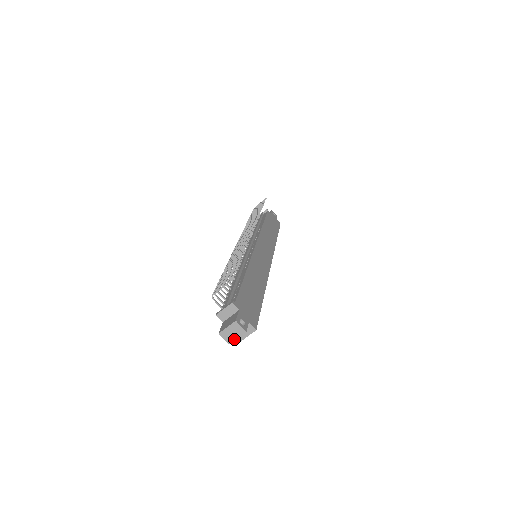
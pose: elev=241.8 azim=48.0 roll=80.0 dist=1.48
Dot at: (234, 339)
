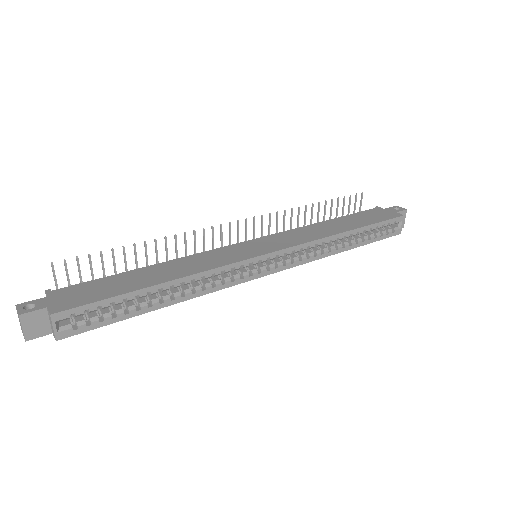
Dot at: (23, 331)
